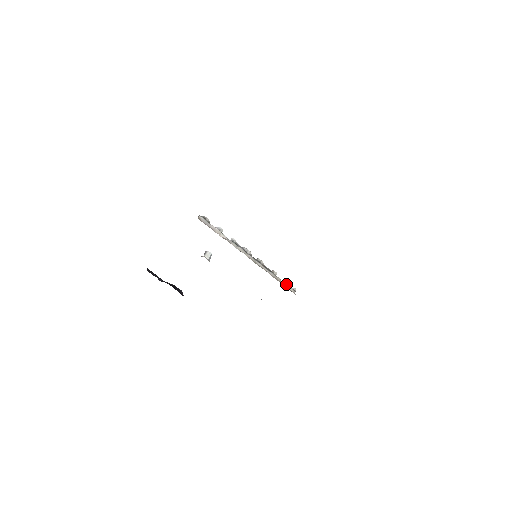
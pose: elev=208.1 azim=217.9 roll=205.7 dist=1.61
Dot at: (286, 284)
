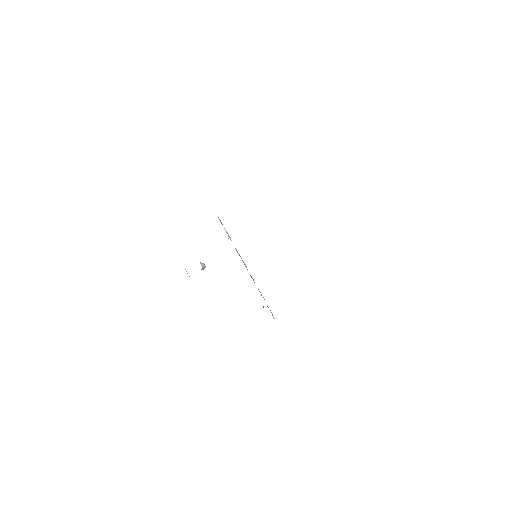
Dot at: (268, 307)
